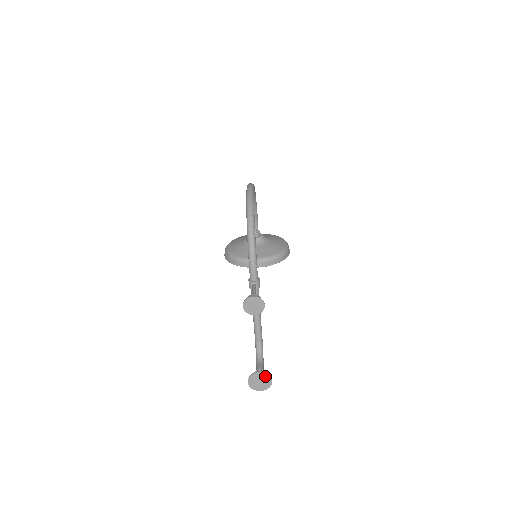
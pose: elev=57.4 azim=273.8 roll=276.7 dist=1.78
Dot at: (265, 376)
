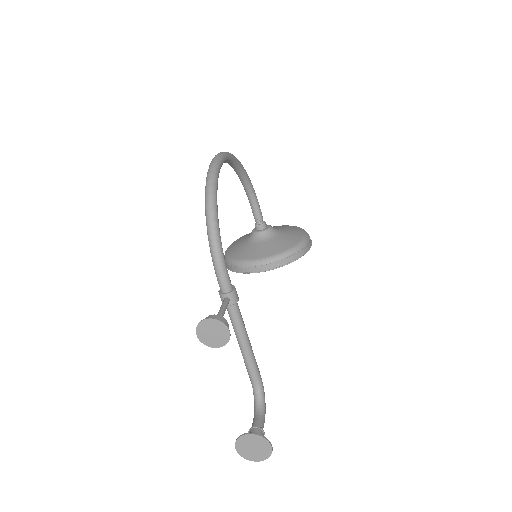
Dot at: (259, 439)
